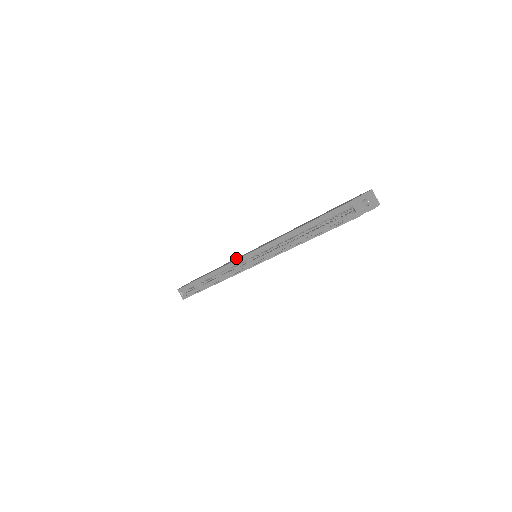
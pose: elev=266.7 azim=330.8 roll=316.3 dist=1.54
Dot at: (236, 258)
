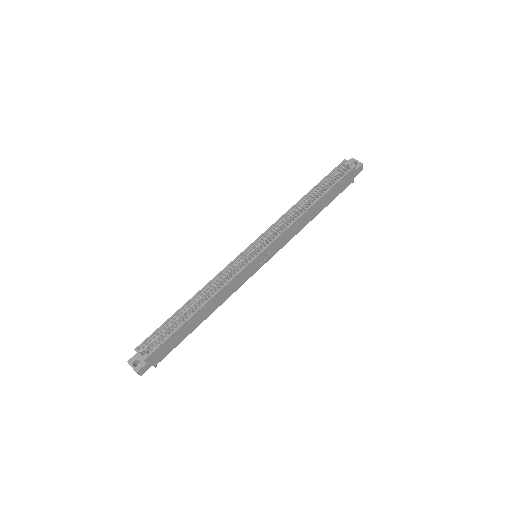
Dot at: occluded
